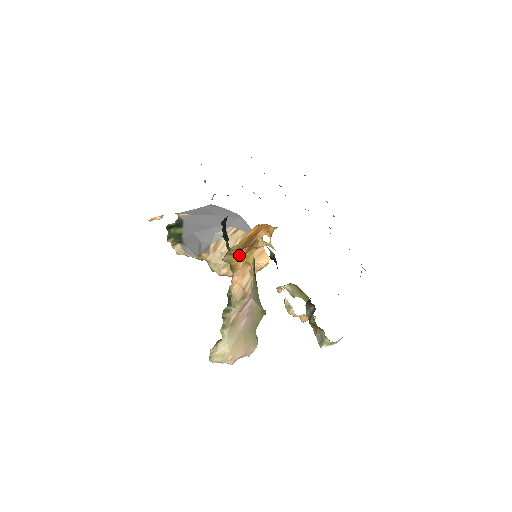
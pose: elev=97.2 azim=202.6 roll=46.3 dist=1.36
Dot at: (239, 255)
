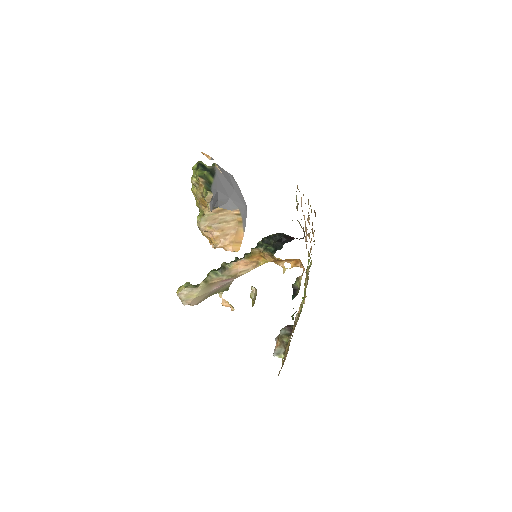
Dot at: (264, 257)
